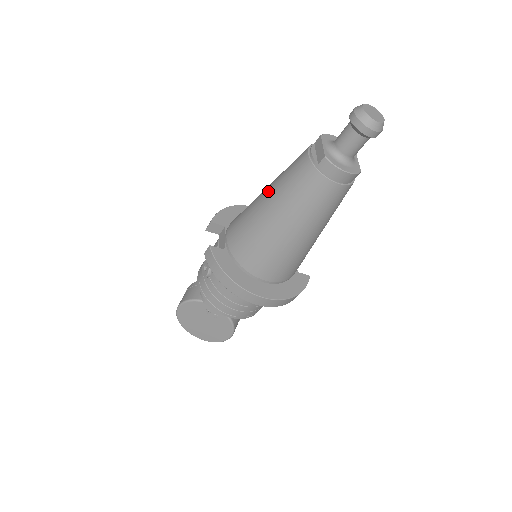
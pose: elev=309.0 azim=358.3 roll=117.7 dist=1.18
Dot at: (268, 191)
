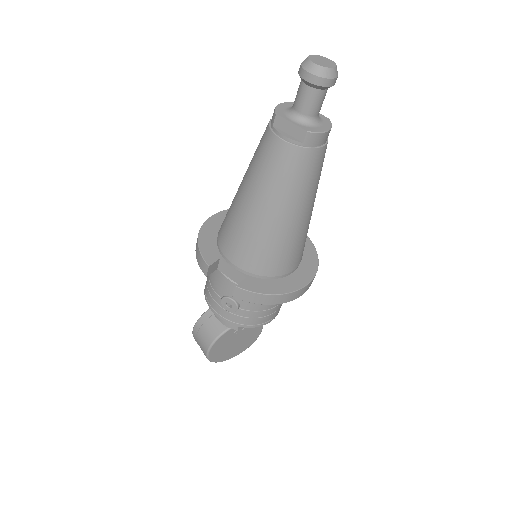
Dot at: (256, 199)
